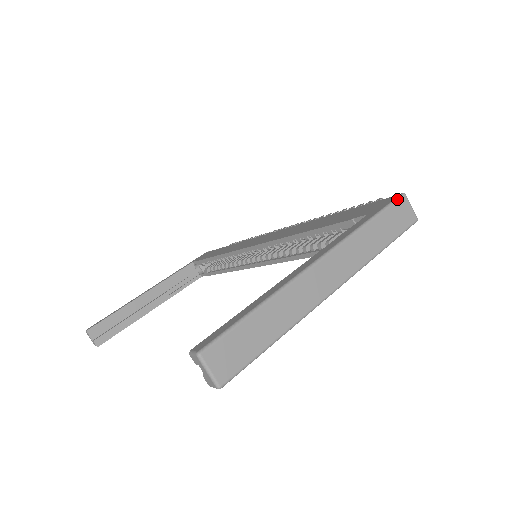
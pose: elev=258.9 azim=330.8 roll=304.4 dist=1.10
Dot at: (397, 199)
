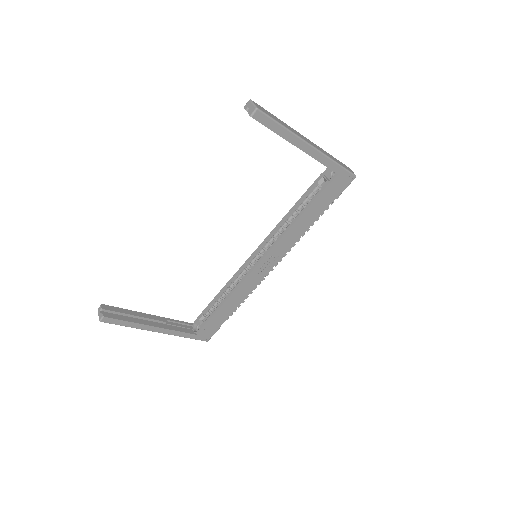
Dot at: occluded
